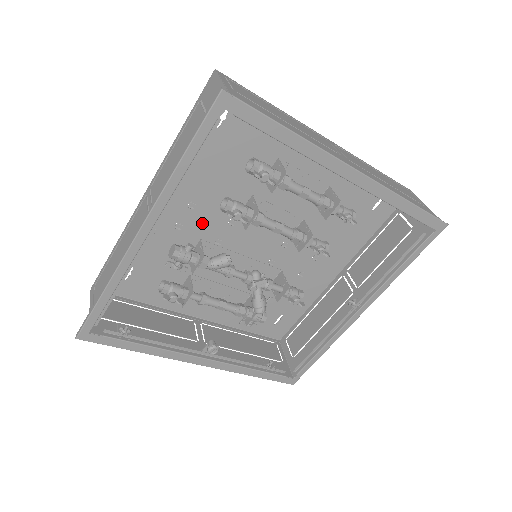
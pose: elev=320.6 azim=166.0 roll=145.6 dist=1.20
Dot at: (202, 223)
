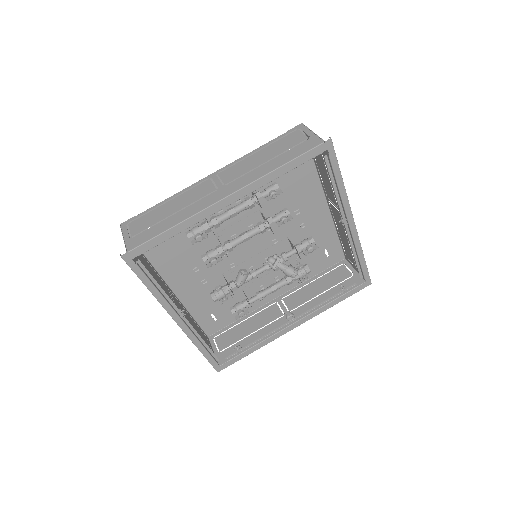
Dot at: (212, 269)
